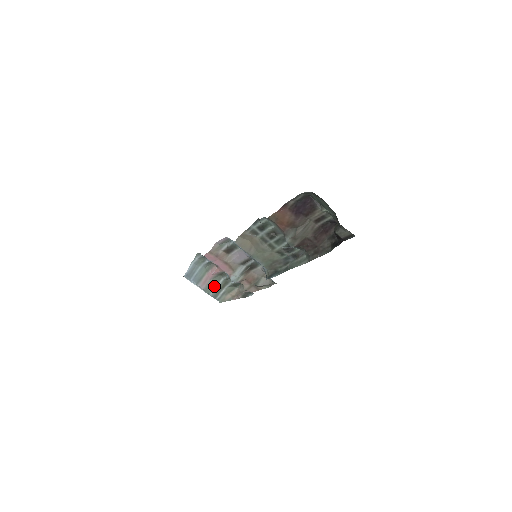
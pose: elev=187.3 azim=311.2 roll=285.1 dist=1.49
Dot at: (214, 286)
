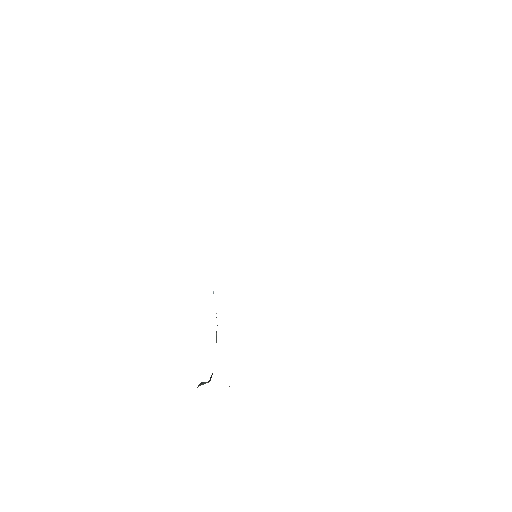
Dot at: occluded
